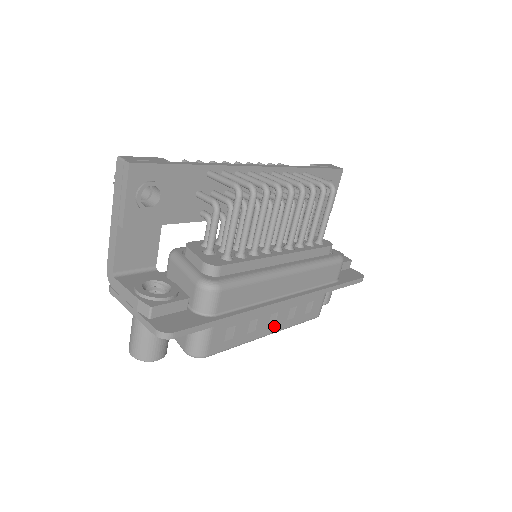
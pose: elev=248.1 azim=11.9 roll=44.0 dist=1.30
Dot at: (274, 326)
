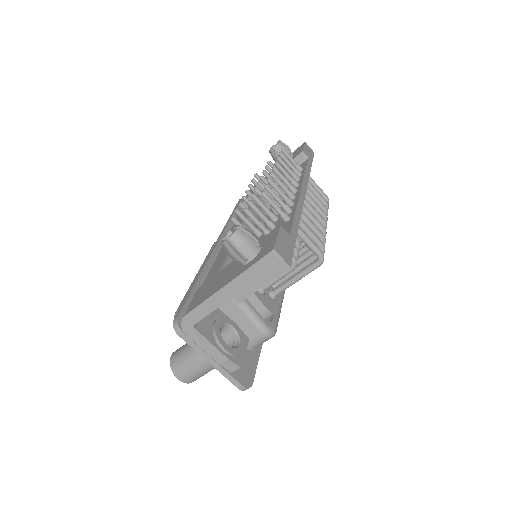
Dot at: occluded
